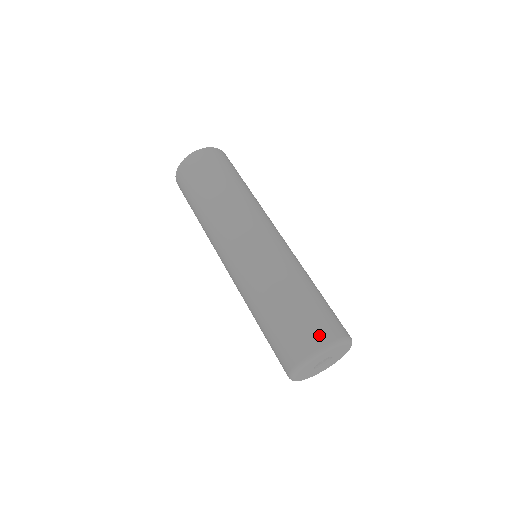
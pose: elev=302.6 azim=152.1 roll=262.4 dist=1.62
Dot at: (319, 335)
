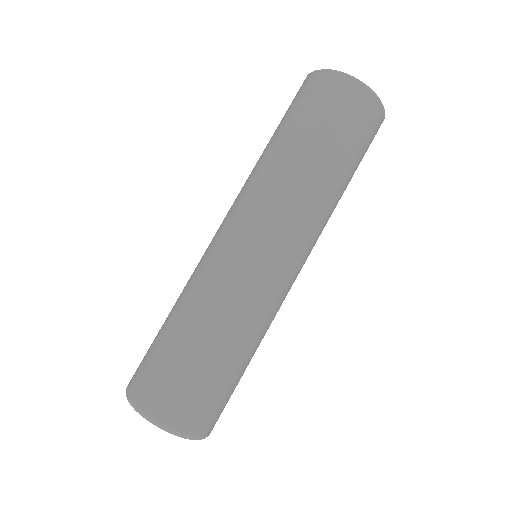
Dot at: (136, 383)
